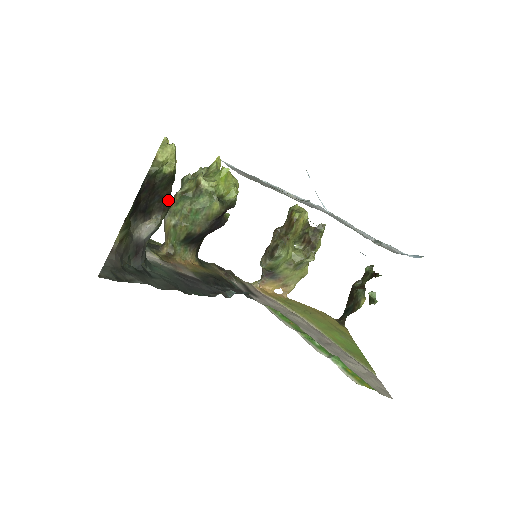
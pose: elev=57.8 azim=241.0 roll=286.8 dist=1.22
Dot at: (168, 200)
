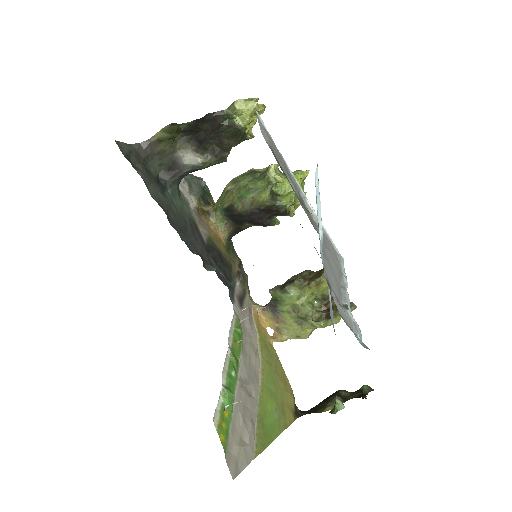
Dot at: (226, 151)
